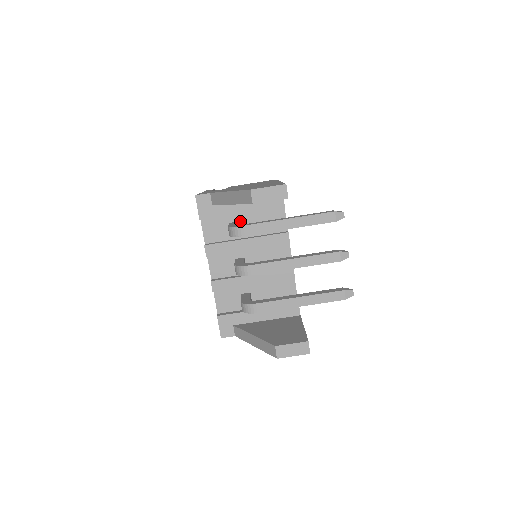
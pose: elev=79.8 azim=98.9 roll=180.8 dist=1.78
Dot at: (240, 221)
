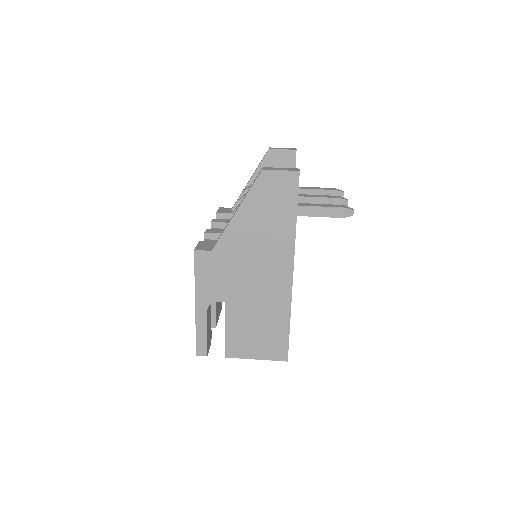
Dot at: occluded
